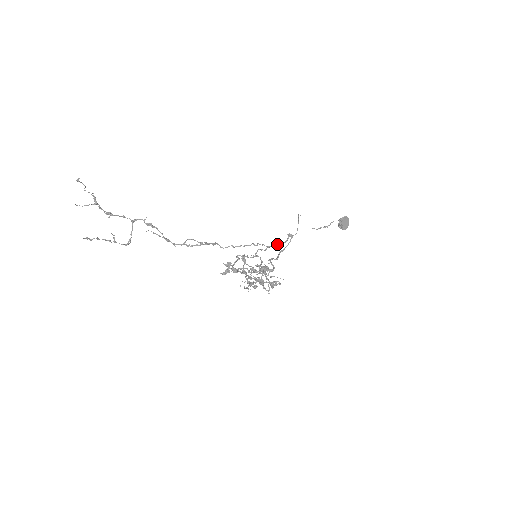
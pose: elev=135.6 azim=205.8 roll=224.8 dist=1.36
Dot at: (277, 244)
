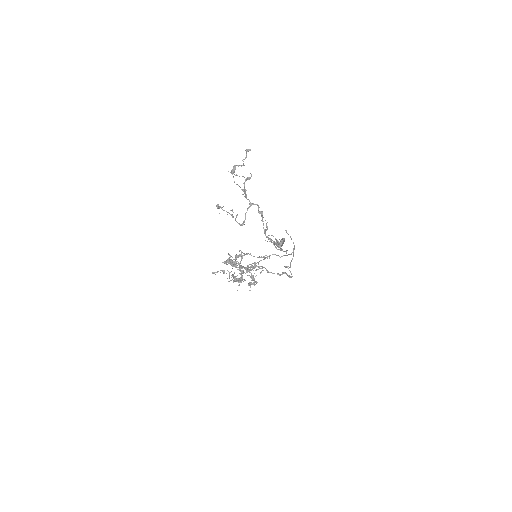
Dot at: (288, 254)
